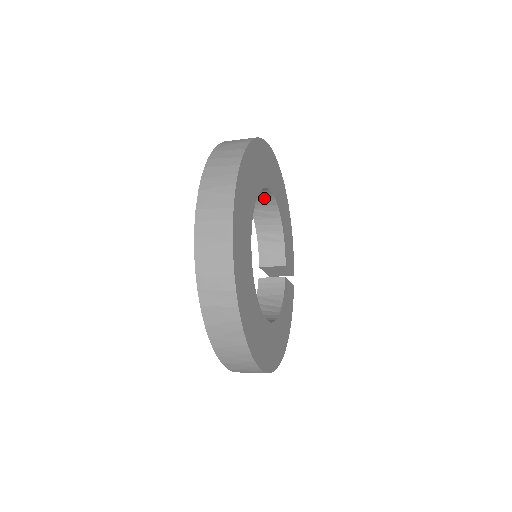
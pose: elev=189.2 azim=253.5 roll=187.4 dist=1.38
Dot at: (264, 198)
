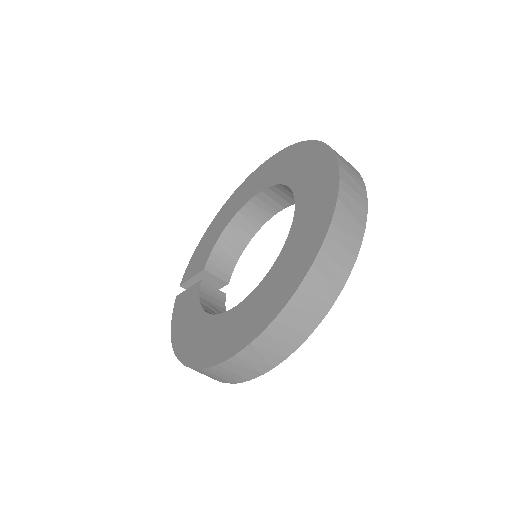
Dot at: (264, 210)
